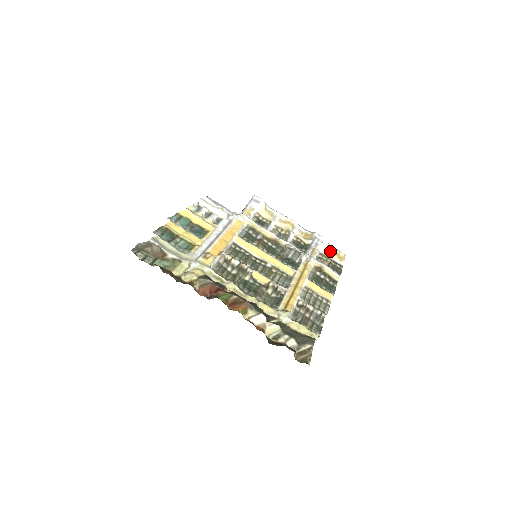
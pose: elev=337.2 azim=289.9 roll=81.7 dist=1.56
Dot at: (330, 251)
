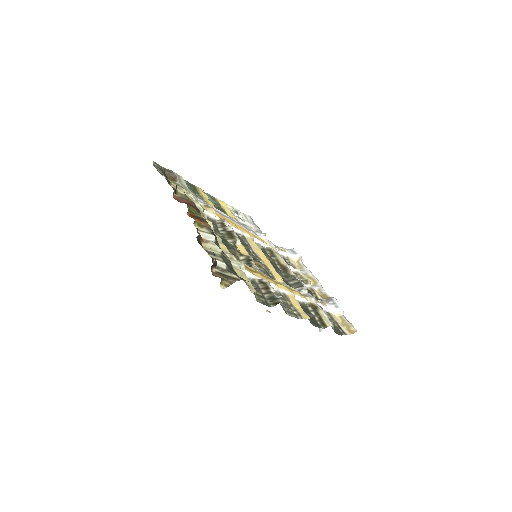
Dot at: (341, 319)
